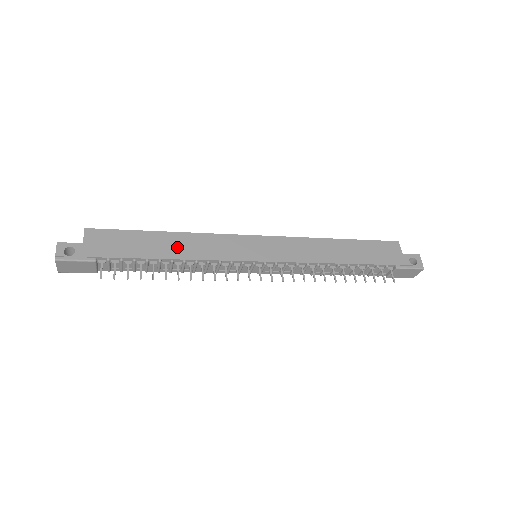
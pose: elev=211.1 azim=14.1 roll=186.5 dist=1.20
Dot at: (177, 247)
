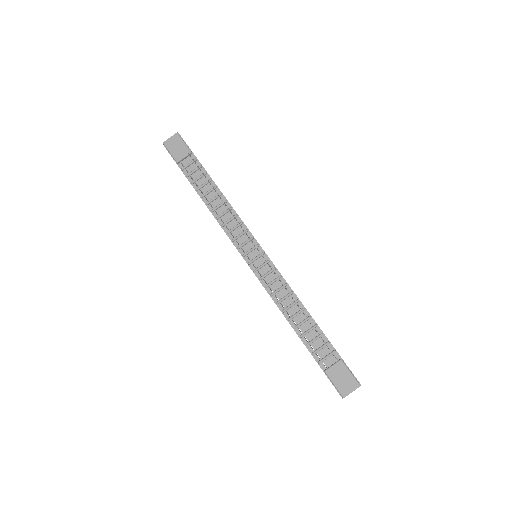
Dot at: occluded
